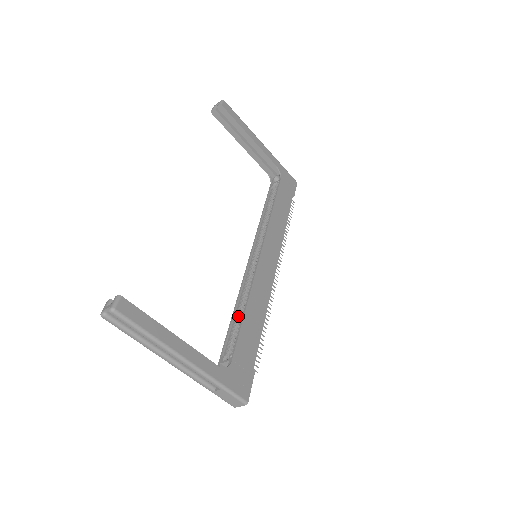
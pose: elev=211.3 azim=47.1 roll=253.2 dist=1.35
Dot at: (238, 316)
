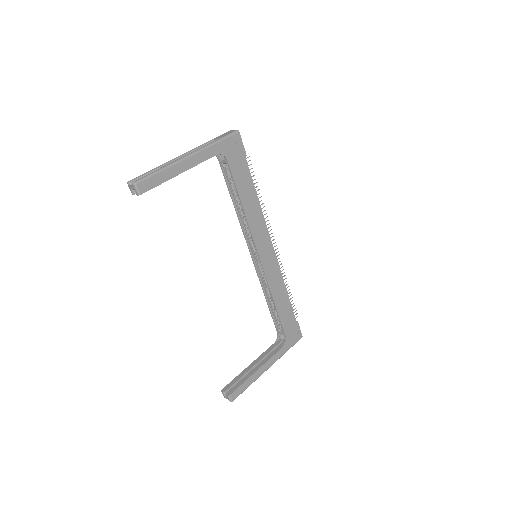
Dot at: (271, 303)
